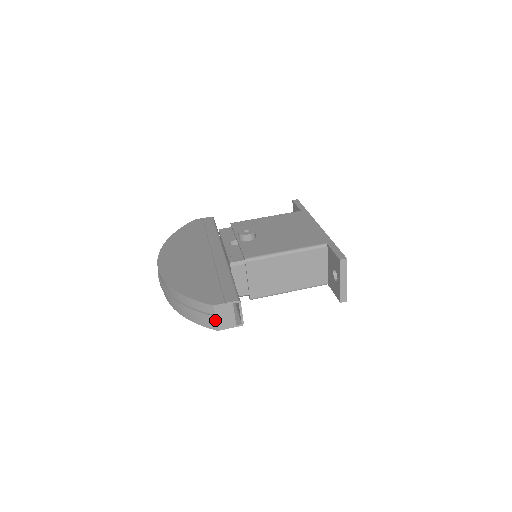
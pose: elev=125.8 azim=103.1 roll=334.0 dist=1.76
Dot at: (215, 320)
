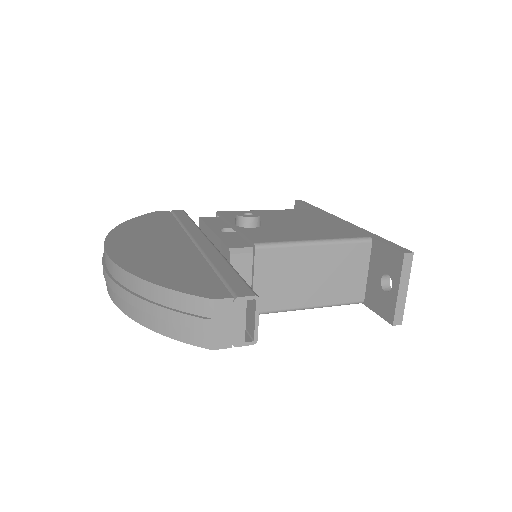
Dot at: (211, 329)
